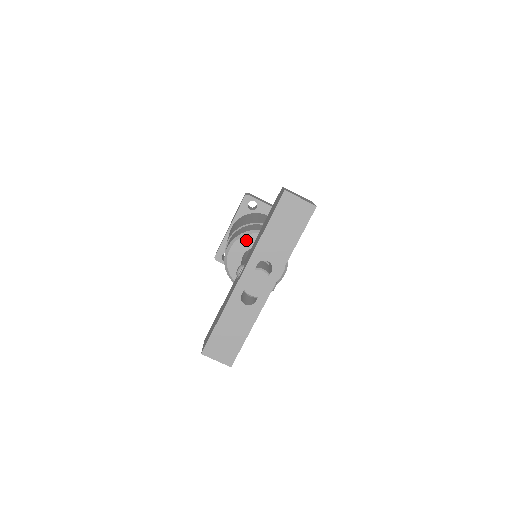
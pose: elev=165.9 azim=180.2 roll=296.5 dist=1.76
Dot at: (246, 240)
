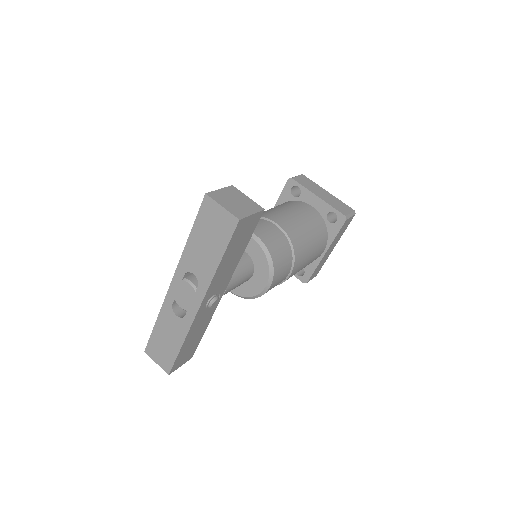
Dot at: occluded
